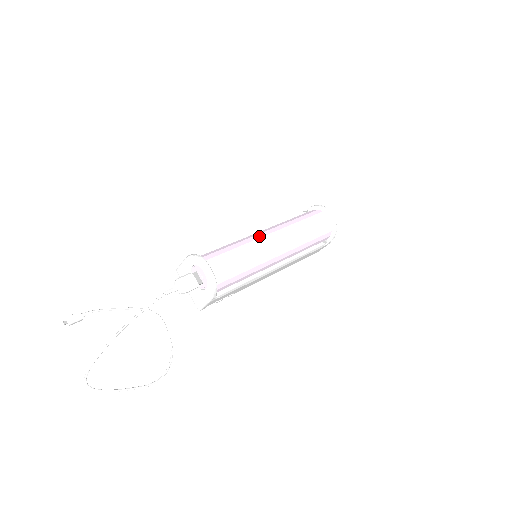
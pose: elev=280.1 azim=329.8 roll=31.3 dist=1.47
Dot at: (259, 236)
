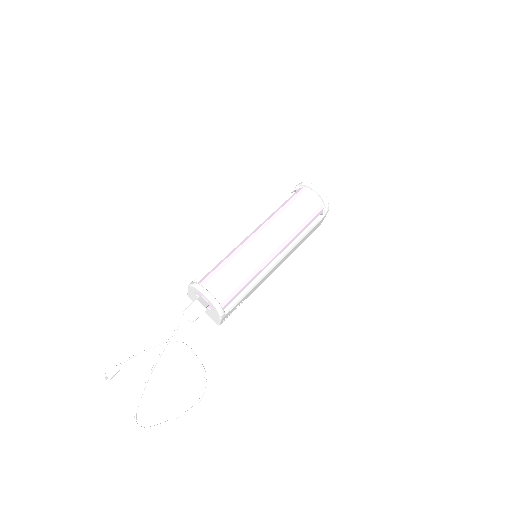
Dot at: (249, 241)
